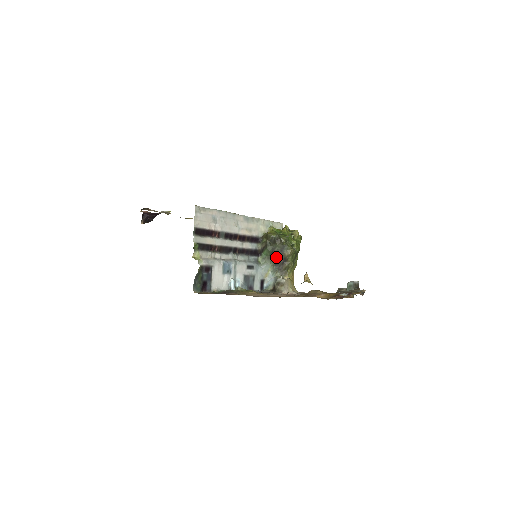
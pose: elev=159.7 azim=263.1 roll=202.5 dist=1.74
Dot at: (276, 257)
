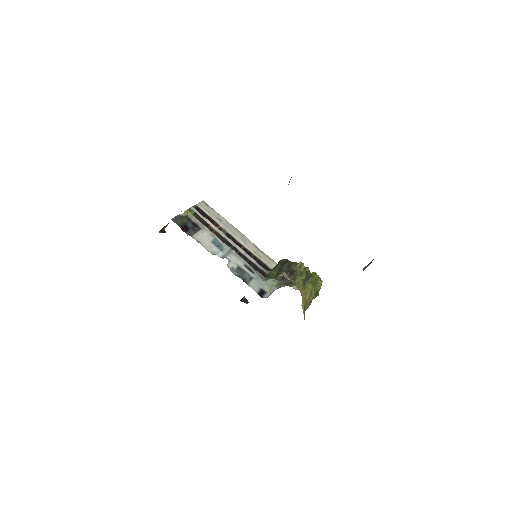
Dot at: occluded
